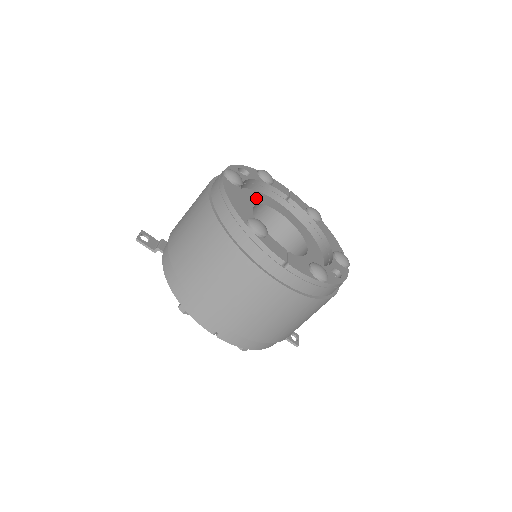
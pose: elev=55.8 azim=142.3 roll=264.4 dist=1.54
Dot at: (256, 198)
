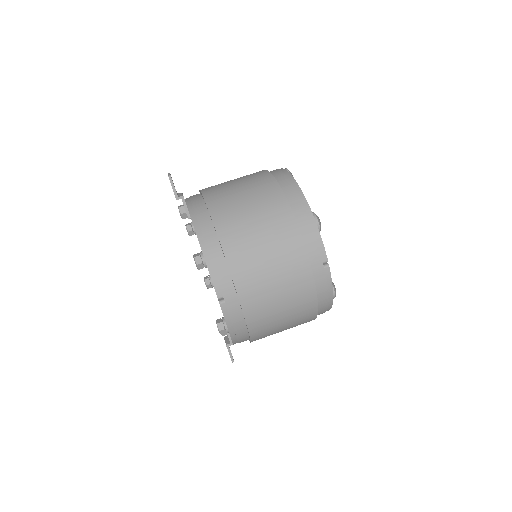
Dot at: occluded
